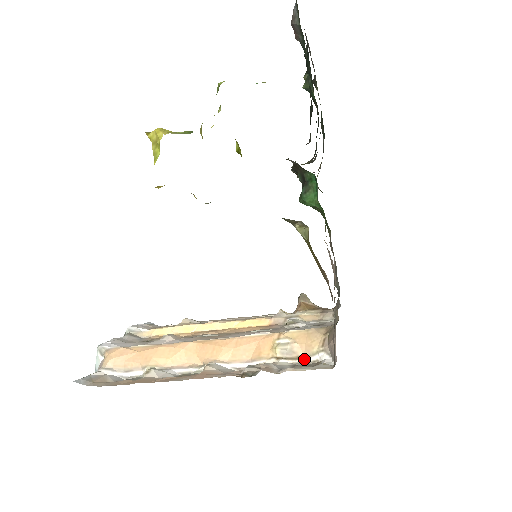
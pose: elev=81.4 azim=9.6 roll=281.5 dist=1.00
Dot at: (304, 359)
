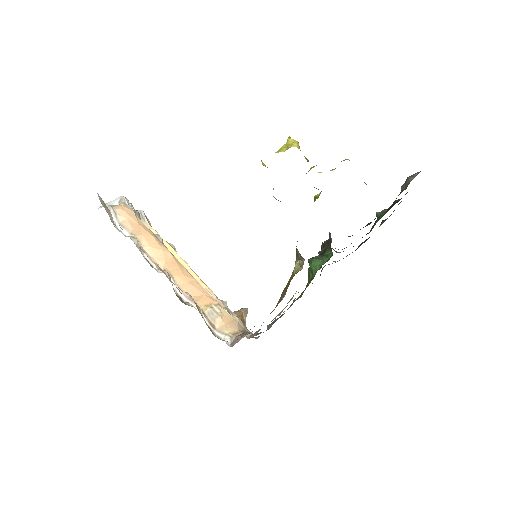
Dot at: (215, 330)
